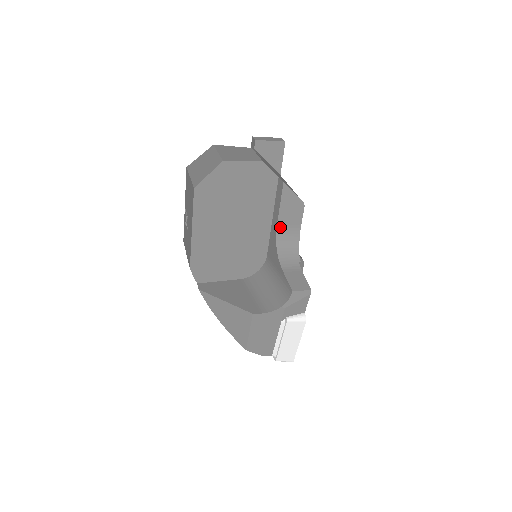
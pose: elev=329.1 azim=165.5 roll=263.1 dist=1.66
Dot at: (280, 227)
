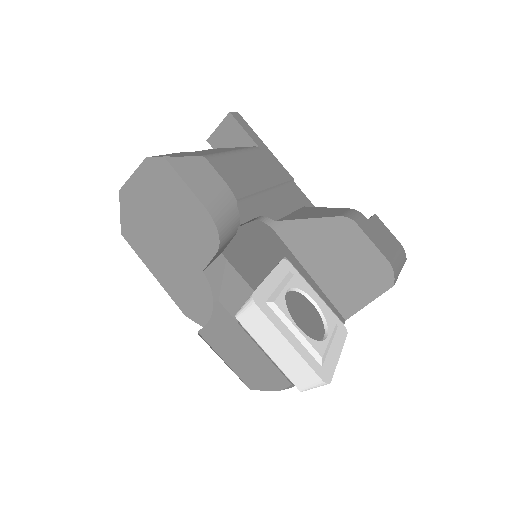
Dot at: (208, 204)
